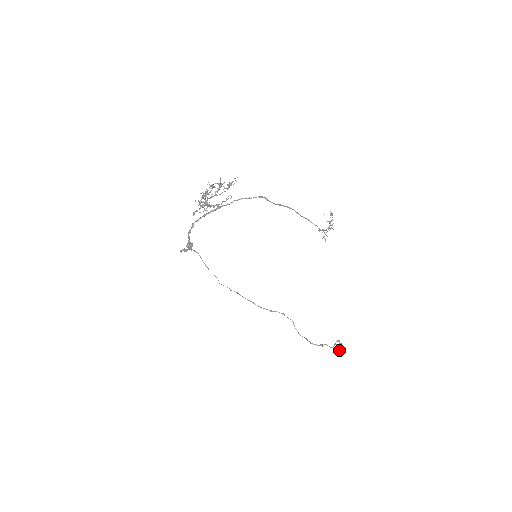
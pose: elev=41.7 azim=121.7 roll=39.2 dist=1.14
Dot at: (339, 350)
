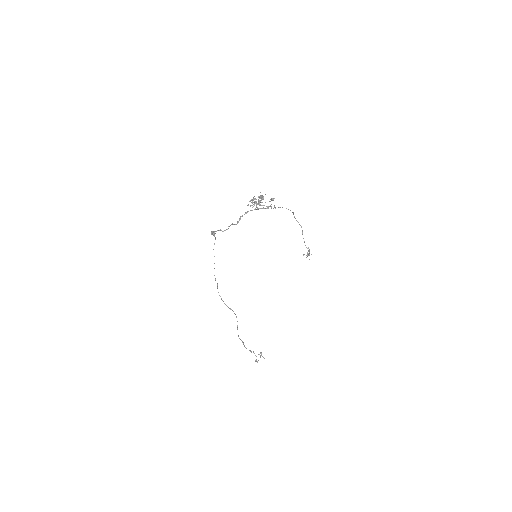
Dot at: occluded
